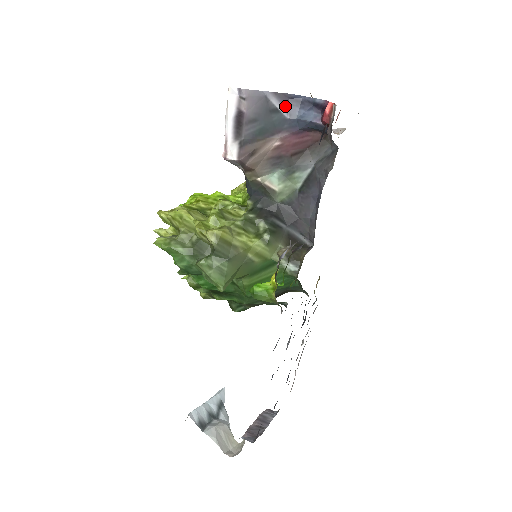
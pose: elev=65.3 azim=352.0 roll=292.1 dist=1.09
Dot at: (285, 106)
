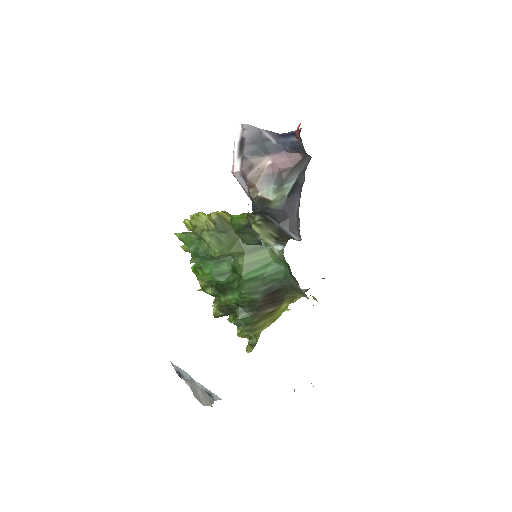
Dot at: (274, 138)
